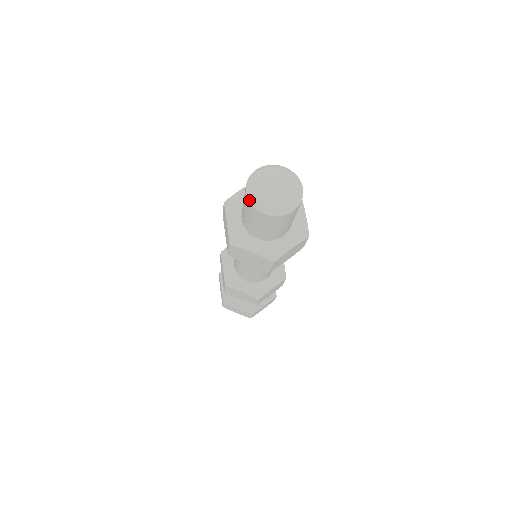
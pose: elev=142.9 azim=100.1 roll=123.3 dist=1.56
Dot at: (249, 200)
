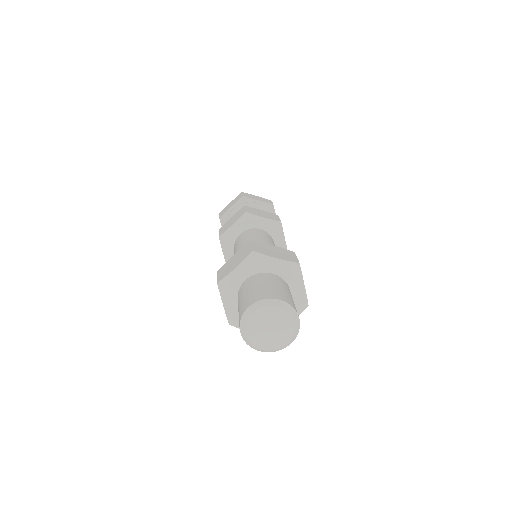
Dot at: occluded
